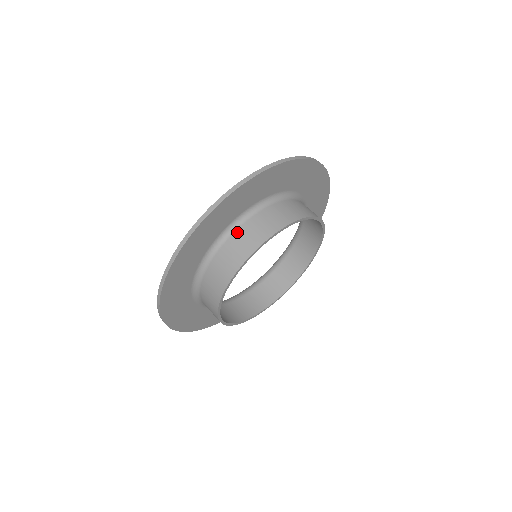
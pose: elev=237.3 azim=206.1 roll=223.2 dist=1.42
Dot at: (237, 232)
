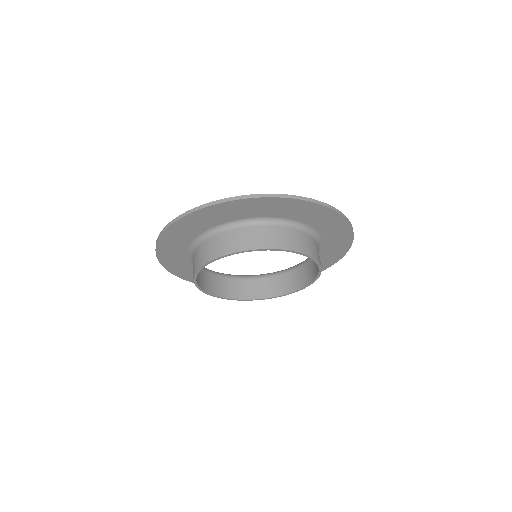
Dot at: (239, 229)
